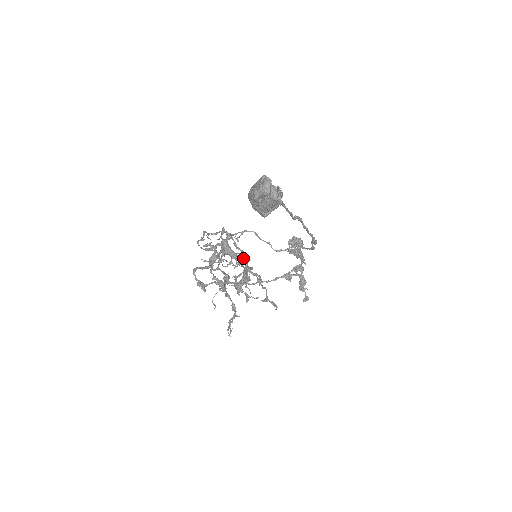
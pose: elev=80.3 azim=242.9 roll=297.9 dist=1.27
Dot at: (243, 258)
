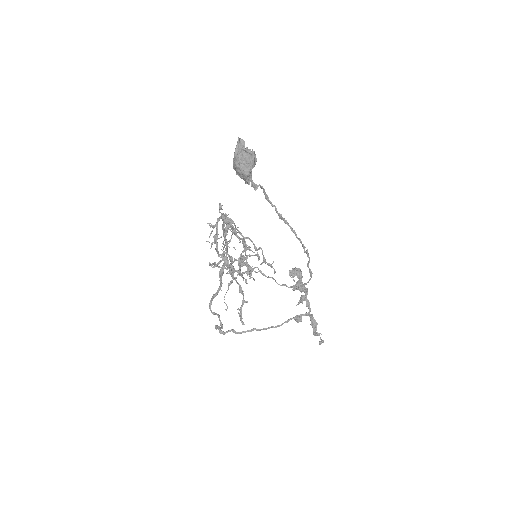
Dot at: (242, 242)
